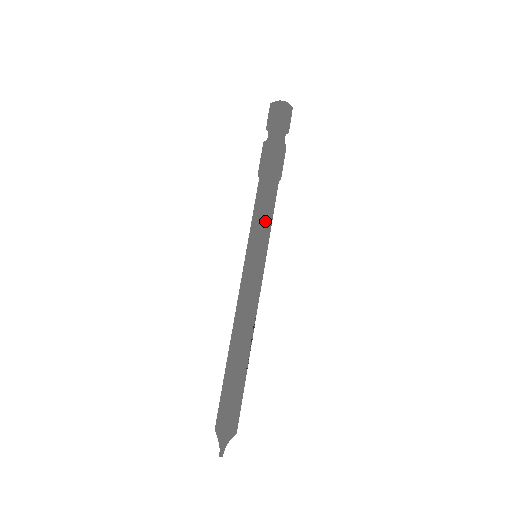
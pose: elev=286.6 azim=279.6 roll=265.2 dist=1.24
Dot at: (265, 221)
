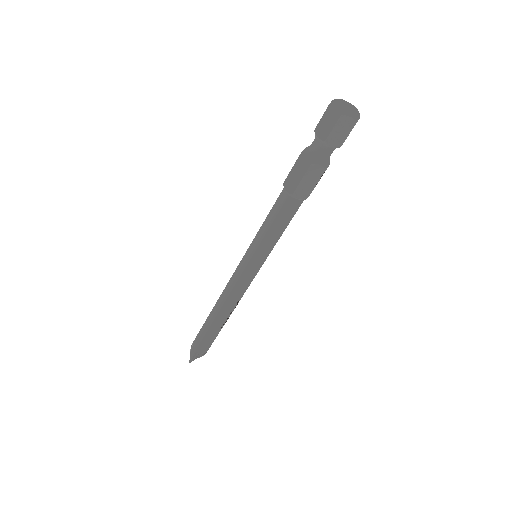
Dot at: (270, 238)
